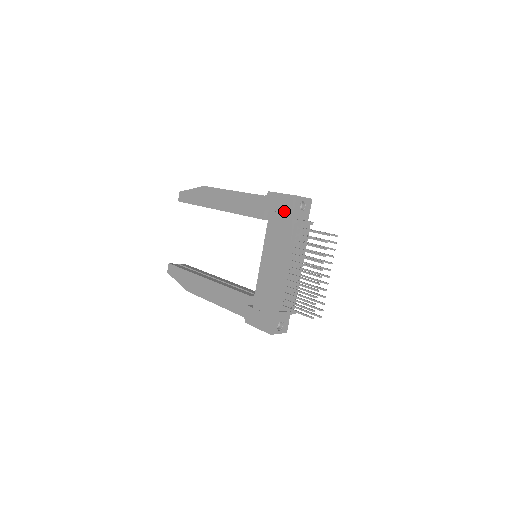
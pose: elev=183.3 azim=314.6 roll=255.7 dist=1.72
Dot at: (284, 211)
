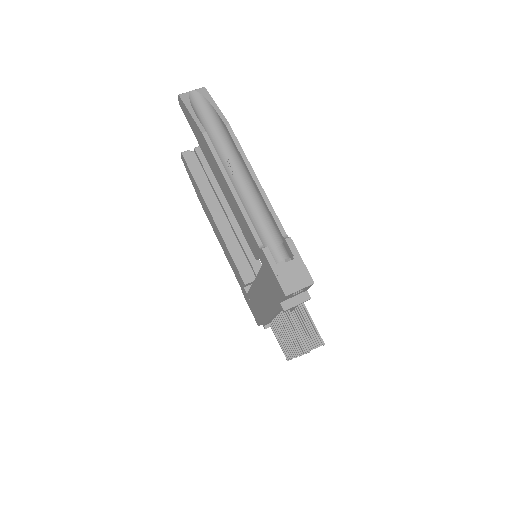
Dot at: (274, 287)
